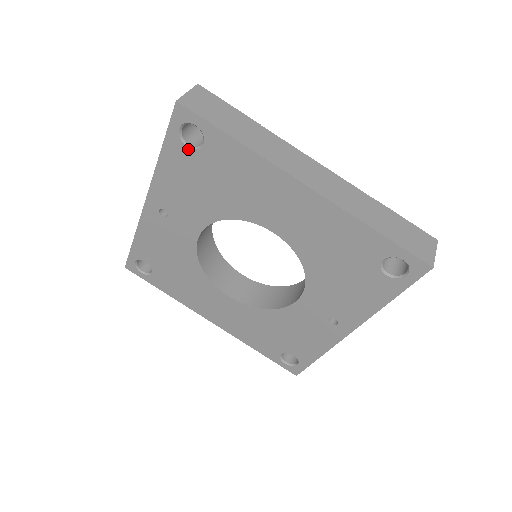
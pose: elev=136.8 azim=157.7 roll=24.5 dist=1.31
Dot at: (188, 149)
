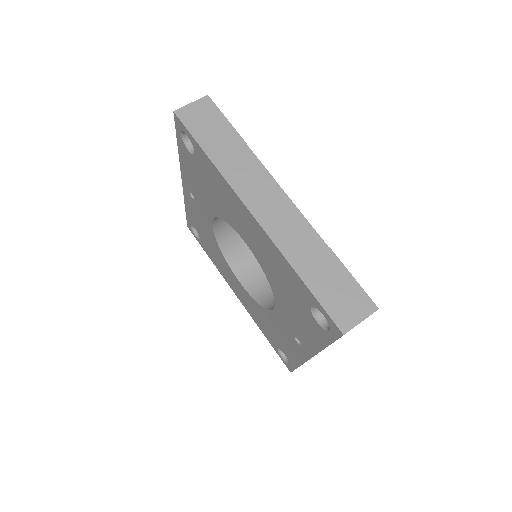
Dot at: (189, 152)
